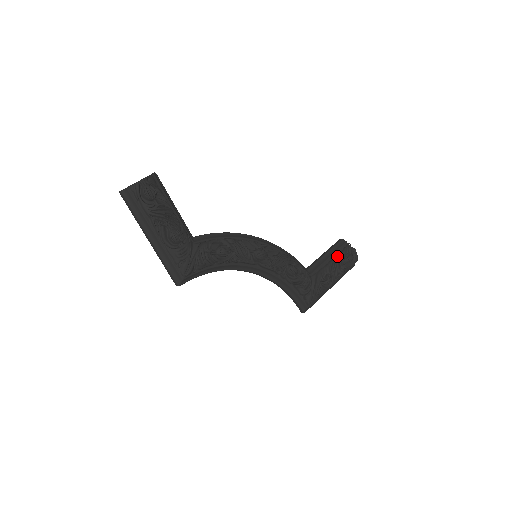
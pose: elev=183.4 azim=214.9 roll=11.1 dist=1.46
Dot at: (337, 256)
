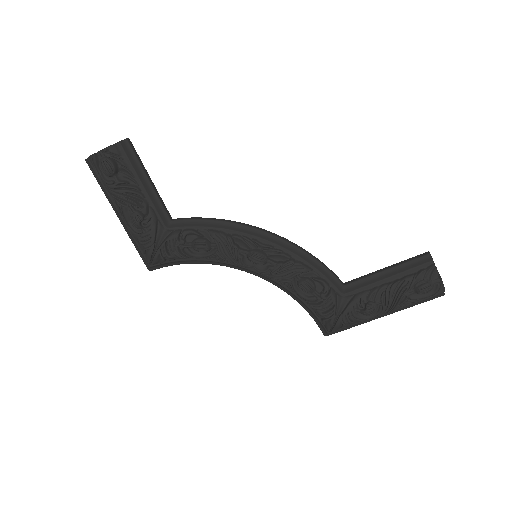
Dot at: (400, 280)
